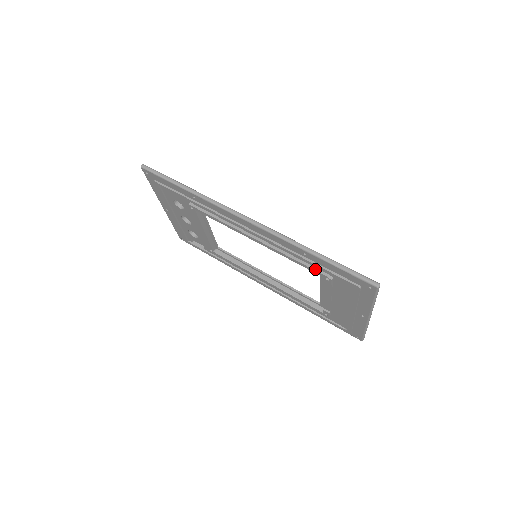
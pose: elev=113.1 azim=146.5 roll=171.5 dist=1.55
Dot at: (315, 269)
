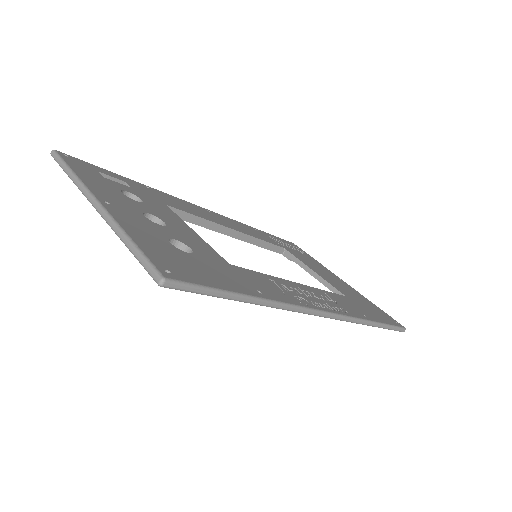
Dot at: occluded
